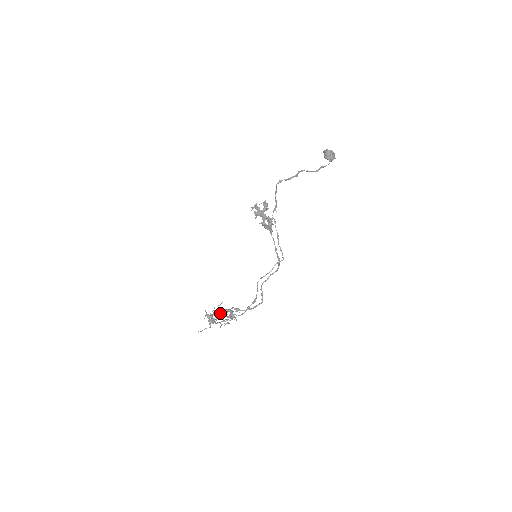
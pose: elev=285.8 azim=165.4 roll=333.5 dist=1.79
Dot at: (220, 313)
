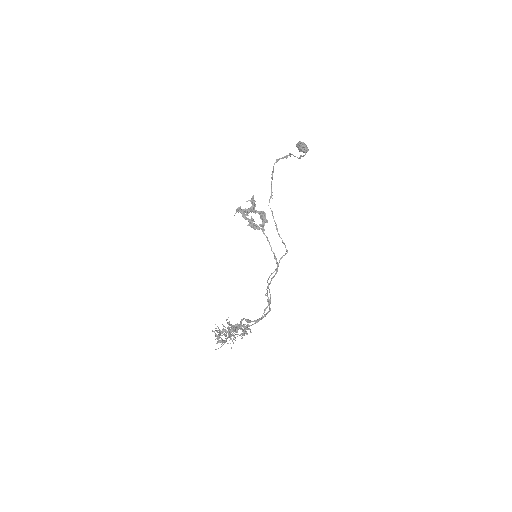
Dot at: occluded
